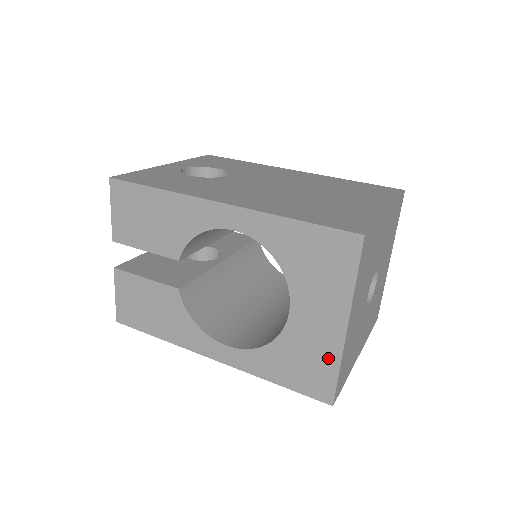
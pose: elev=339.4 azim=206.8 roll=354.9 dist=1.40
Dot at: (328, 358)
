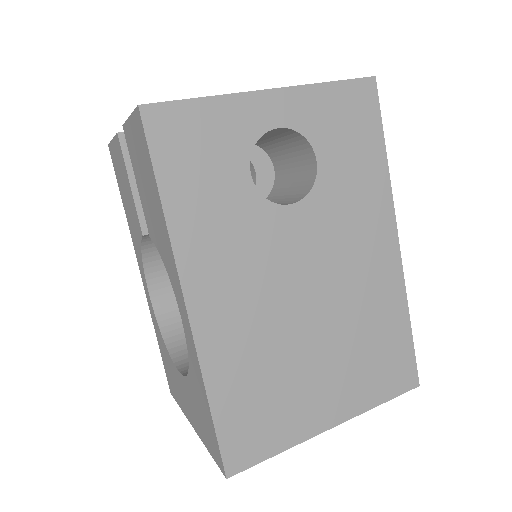
Dot at: (180, 400)
